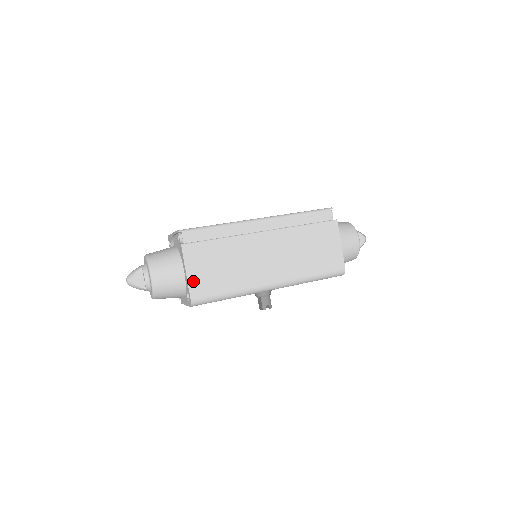
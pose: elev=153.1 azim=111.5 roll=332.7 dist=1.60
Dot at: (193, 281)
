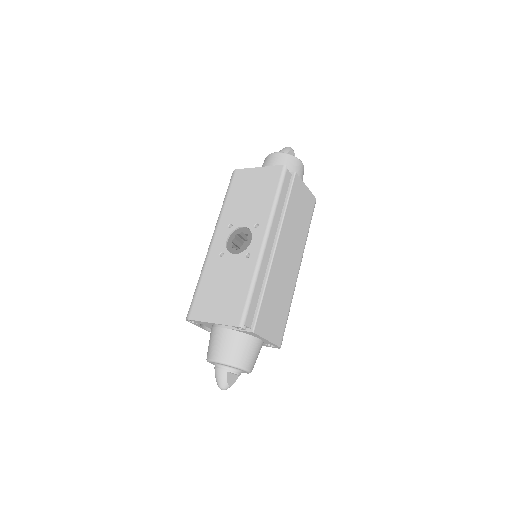
Dot at: (273, 338)
